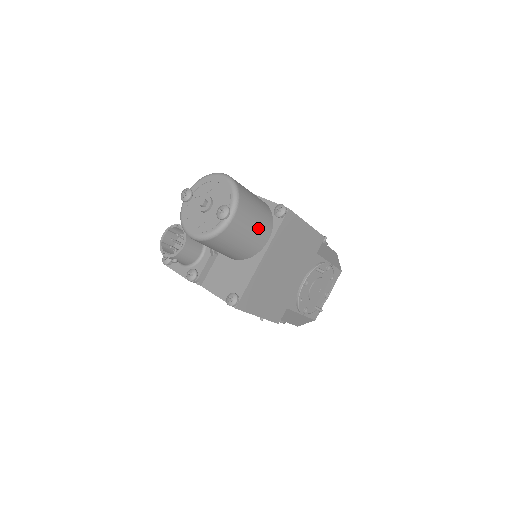
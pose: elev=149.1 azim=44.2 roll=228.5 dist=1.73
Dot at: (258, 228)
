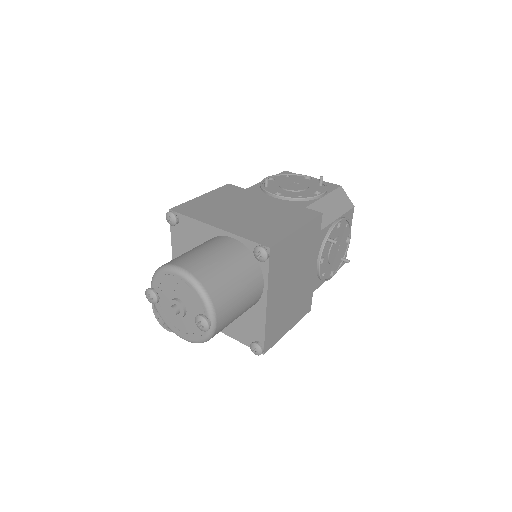
Dot at: (247, 293)
